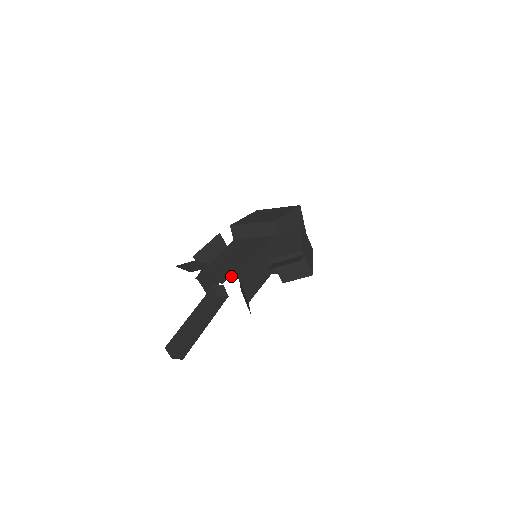
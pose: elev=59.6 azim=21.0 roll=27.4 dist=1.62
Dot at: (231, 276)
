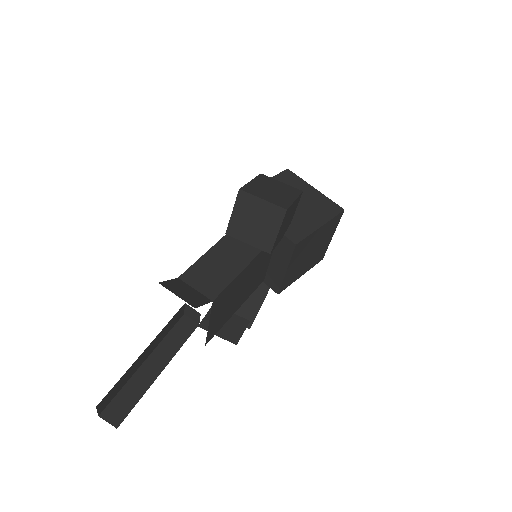
Dot at: occluded
